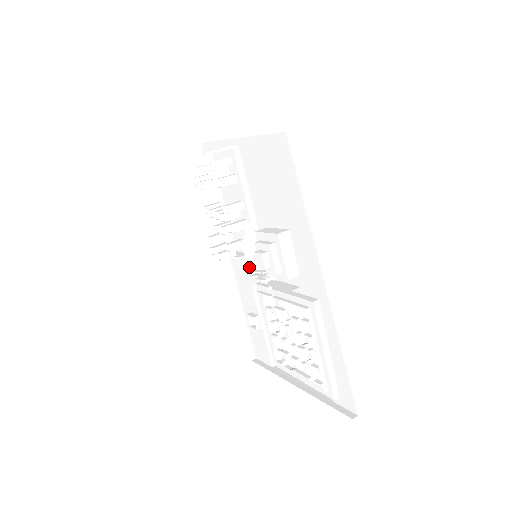
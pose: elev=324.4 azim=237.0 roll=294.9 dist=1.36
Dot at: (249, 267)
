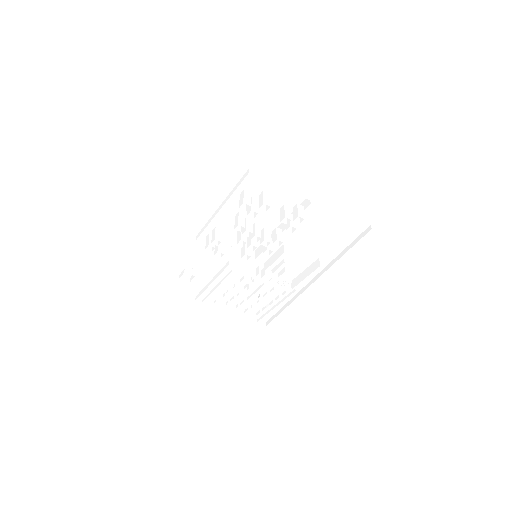
Dot at: (287, 285)
